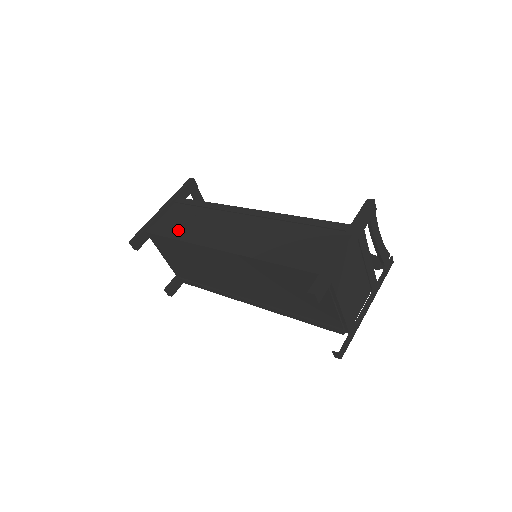
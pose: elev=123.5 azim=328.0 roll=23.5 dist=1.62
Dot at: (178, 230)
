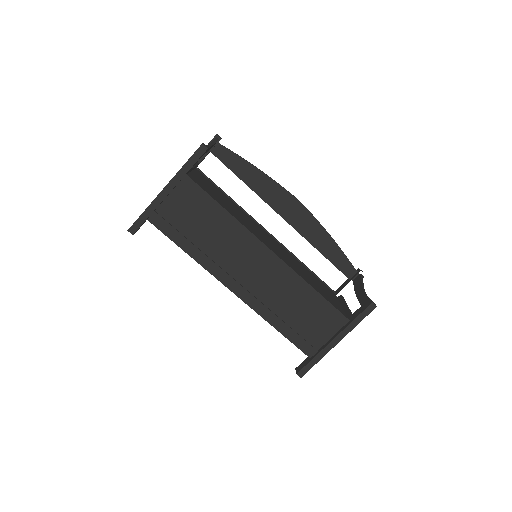
Dot at: (187, 237)
